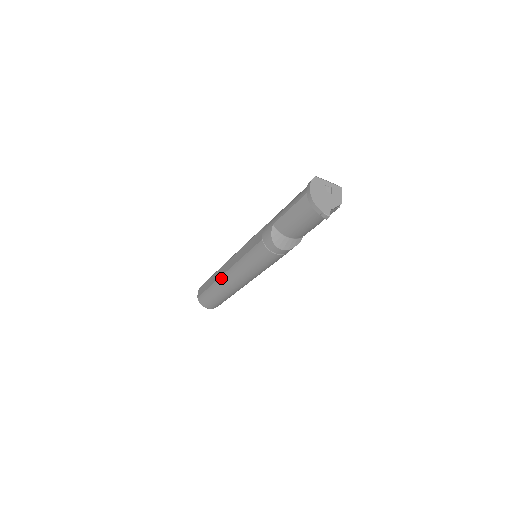
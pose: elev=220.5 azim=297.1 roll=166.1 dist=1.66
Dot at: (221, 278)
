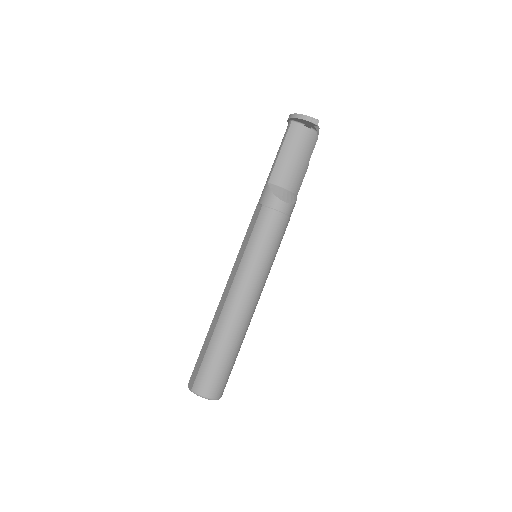
Dot at: (223, 310)
